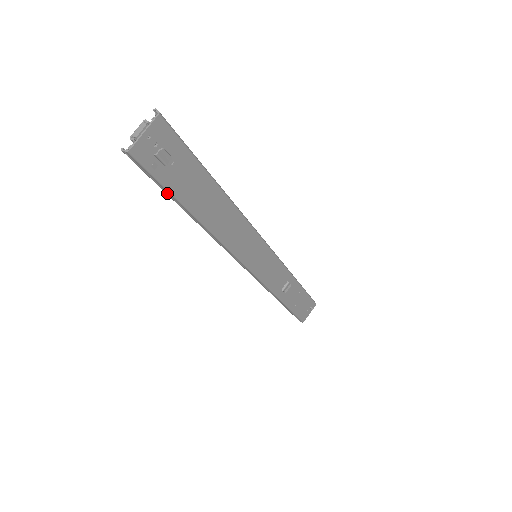
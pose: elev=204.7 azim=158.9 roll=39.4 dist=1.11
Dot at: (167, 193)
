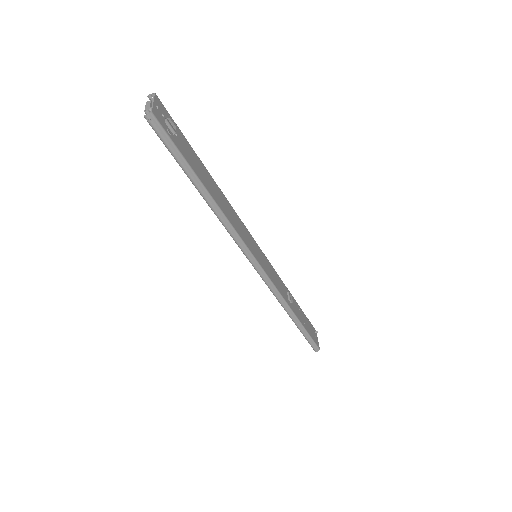
Dot at: (183, 164)
